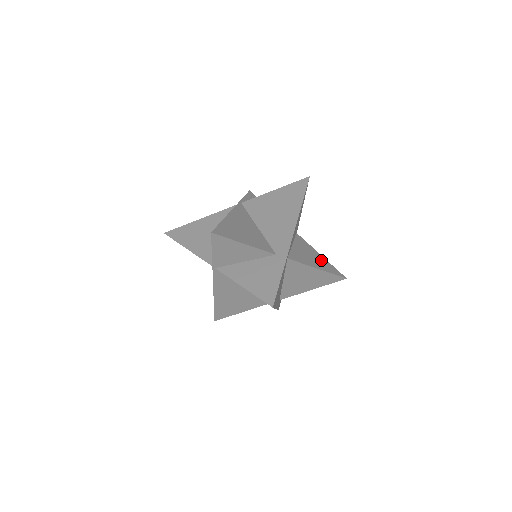
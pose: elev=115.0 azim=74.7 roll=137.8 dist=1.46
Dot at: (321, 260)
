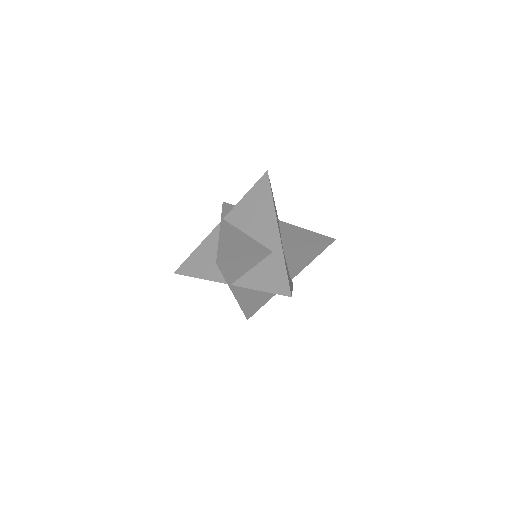
Dot at: (309, 234)
